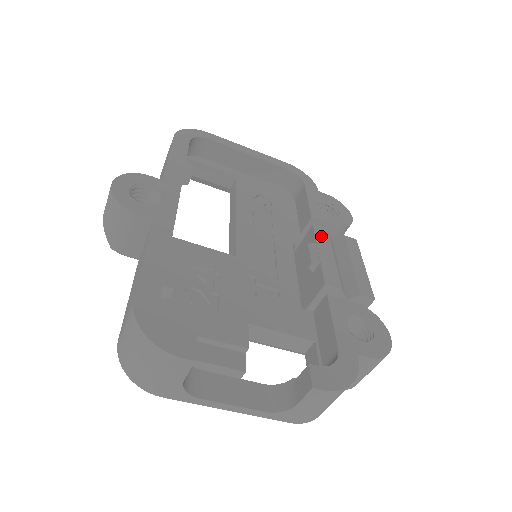
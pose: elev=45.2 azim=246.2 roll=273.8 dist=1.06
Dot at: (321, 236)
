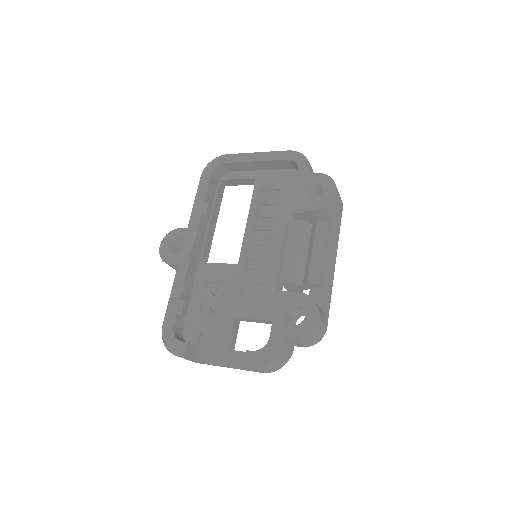
Dot at: (293, 231)
